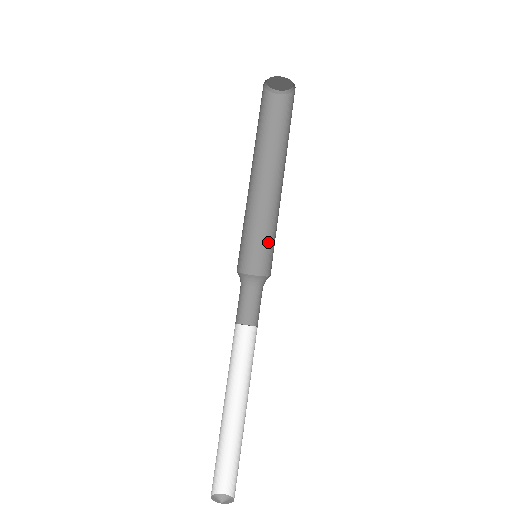
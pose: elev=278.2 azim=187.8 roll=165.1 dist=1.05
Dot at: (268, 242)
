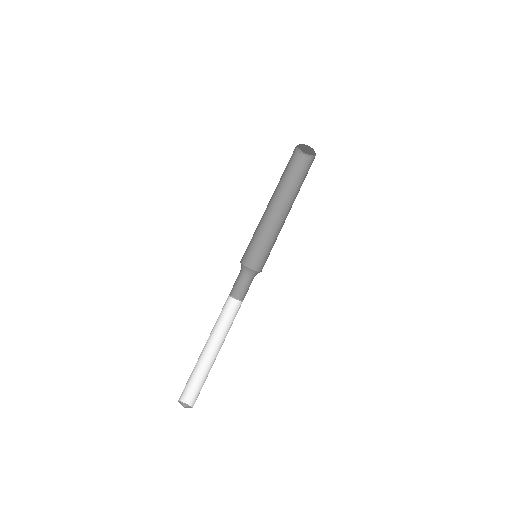
Dot at: (260, 247)
